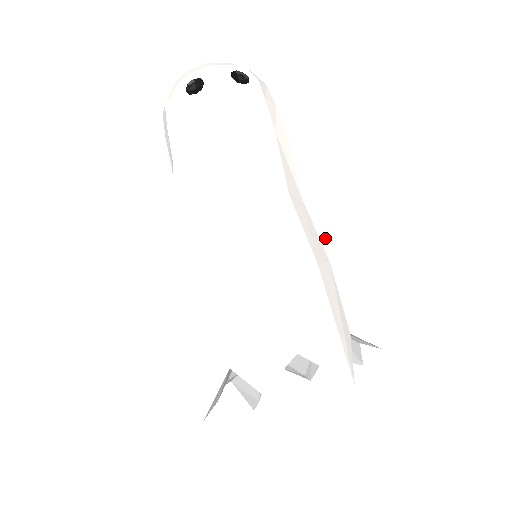
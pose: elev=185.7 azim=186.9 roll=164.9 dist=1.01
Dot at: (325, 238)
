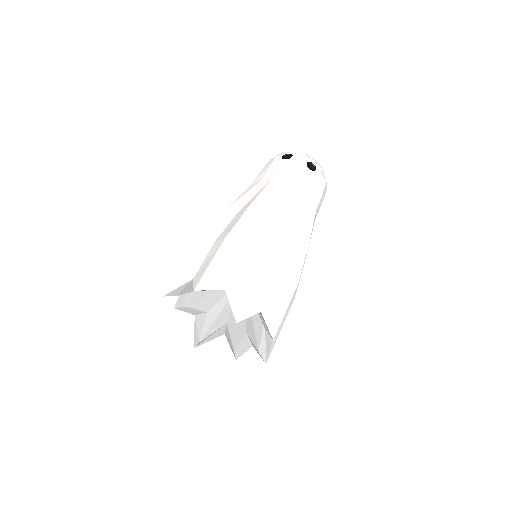
Dot at: (289, 262)
